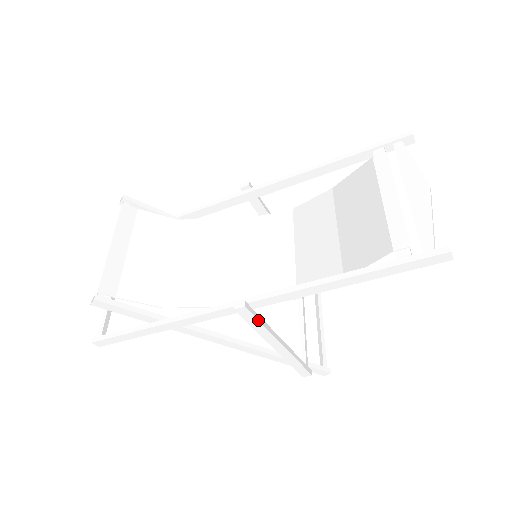
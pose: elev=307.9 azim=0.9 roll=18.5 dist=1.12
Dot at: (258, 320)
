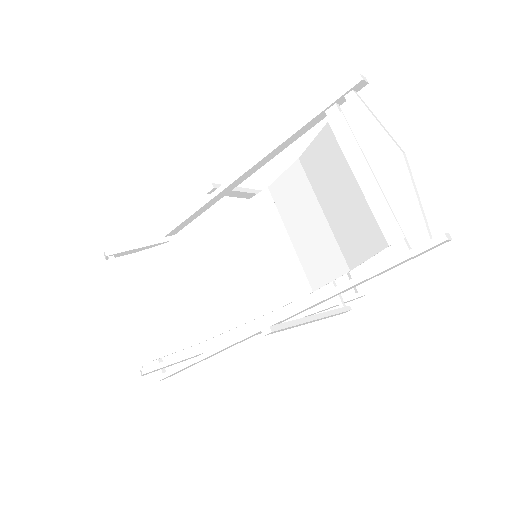
Dot at: (287, 327)
